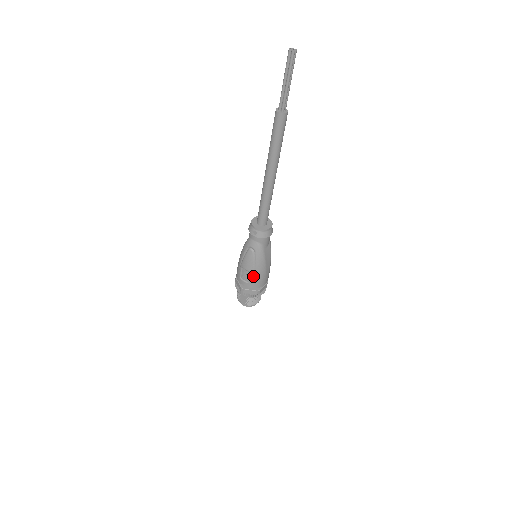
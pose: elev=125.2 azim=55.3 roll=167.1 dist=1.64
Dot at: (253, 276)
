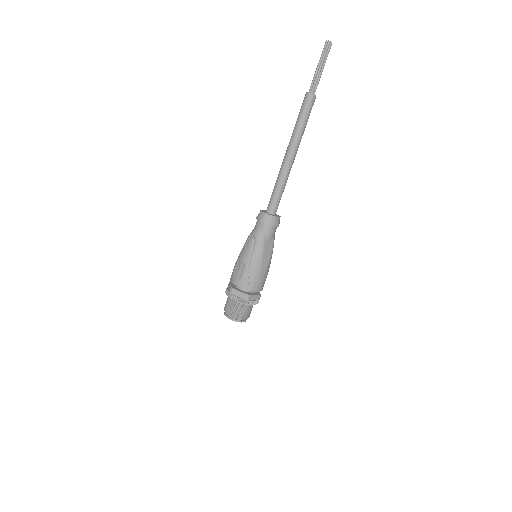
Dot at: (246, 270)
